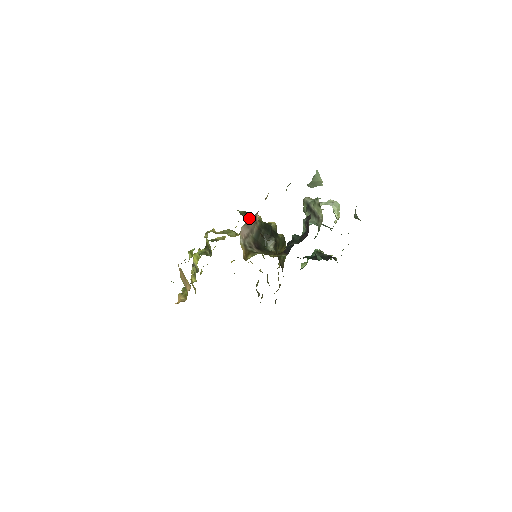
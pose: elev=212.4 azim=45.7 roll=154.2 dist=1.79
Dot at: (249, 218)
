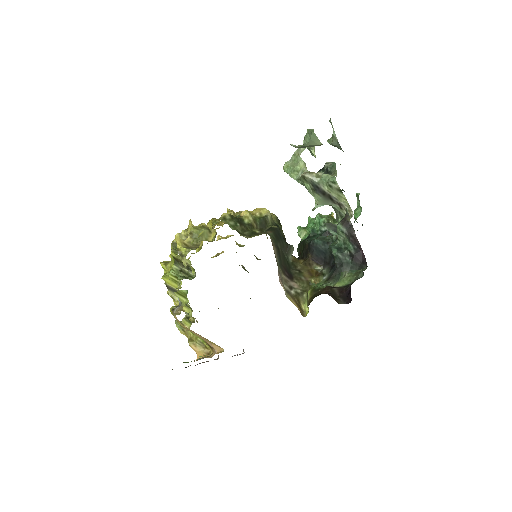
Dot at: (249, 231)
